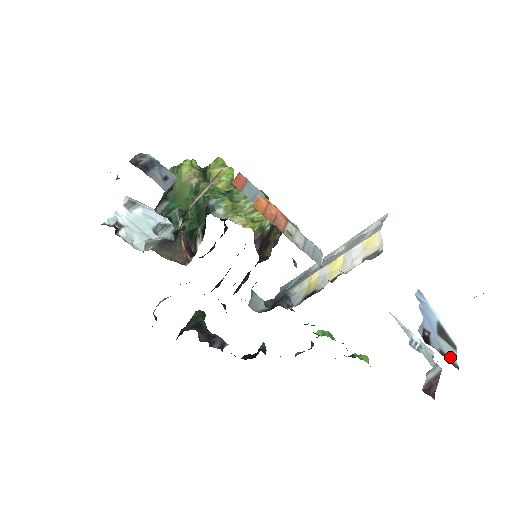
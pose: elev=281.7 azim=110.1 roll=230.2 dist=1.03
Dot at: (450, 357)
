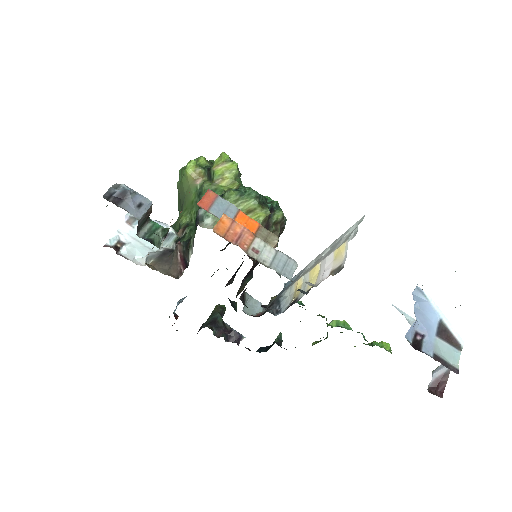
Dot at: (449, 360)
